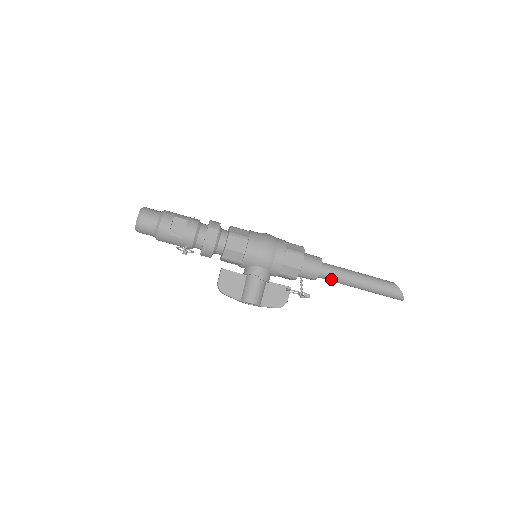
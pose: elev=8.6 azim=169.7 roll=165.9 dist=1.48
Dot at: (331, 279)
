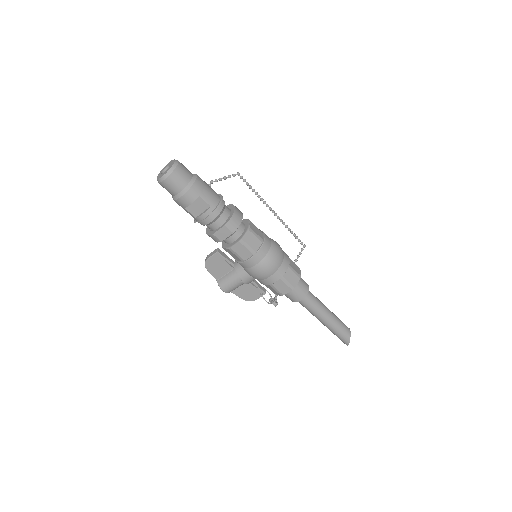
Dot at: (304, 306)
